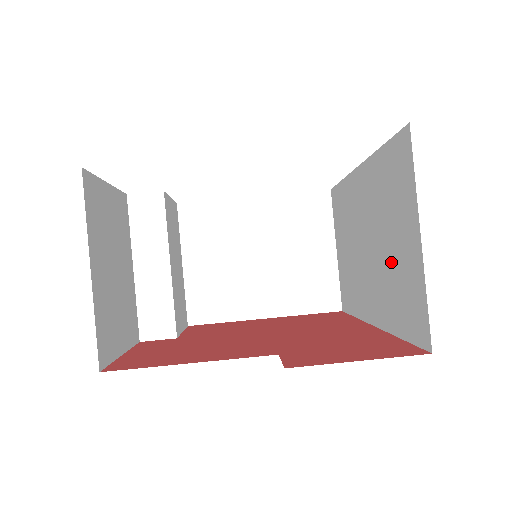
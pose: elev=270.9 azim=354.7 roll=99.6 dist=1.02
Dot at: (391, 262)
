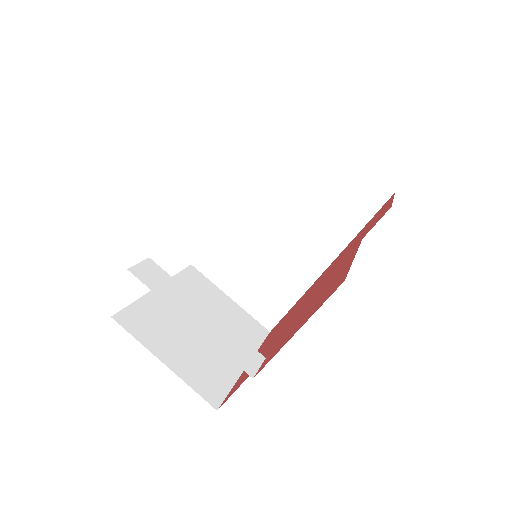
Dot at: (324, 200)
